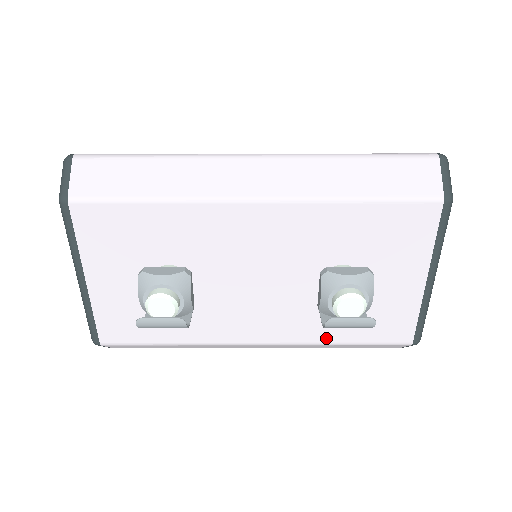
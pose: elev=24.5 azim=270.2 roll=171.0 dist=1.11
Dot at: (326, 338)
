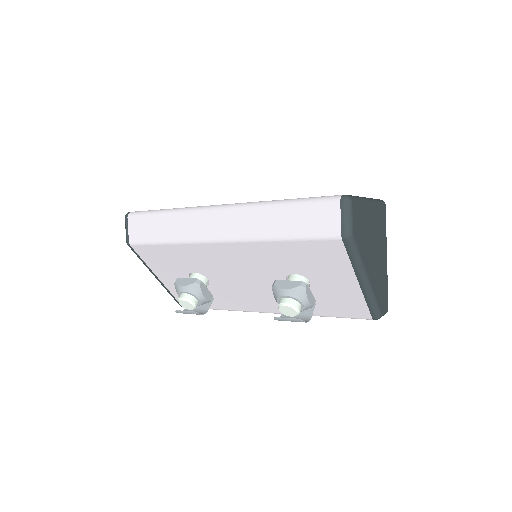
Dot at: occluded
